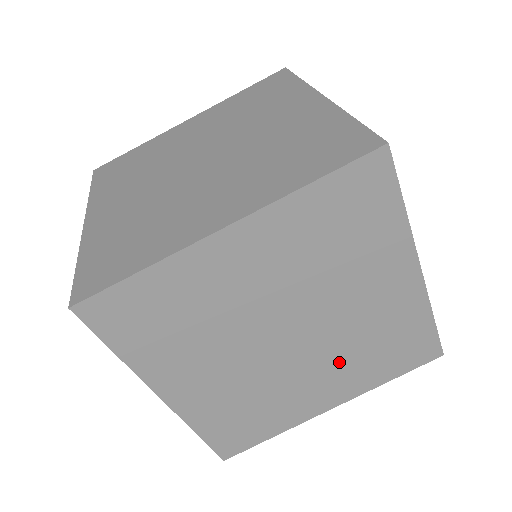
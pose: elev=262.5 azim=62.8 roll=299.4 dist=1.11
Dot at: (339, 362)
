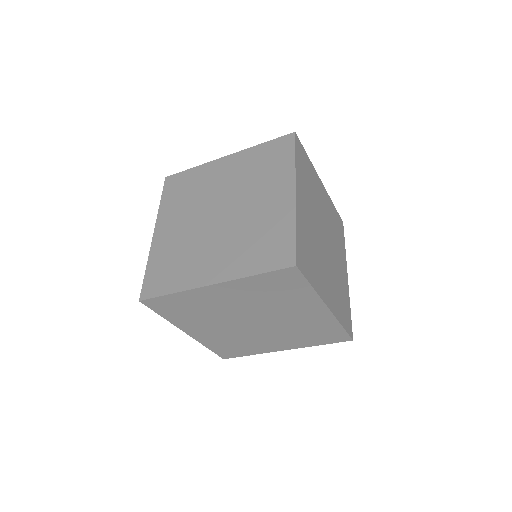
Dot at: occluded
